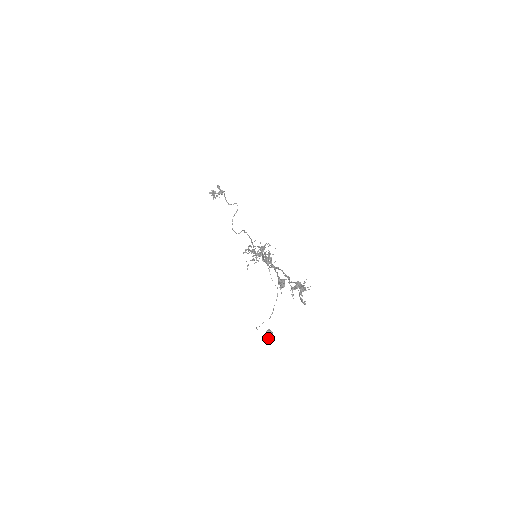
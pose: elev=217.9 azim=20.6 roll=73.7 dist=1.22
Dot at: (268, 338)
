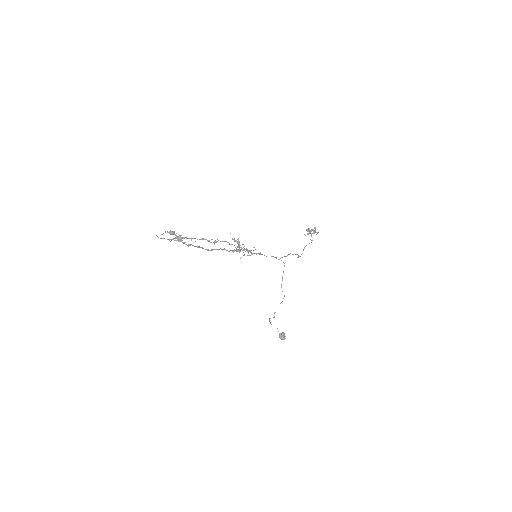
Dot at: (280, 338)
